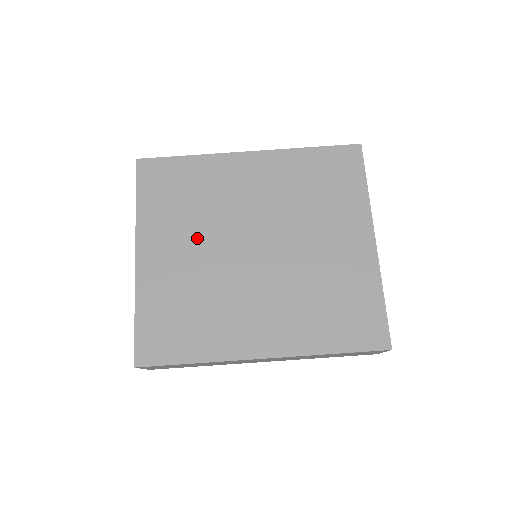
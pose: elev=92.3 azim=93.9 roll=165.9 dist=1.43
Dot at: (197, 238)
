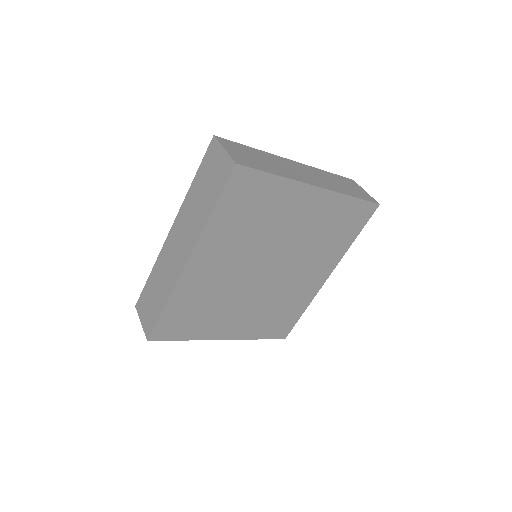
Dot at: (235, 306)
